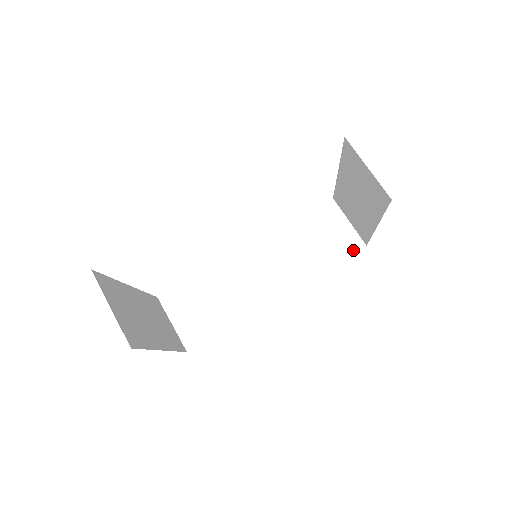
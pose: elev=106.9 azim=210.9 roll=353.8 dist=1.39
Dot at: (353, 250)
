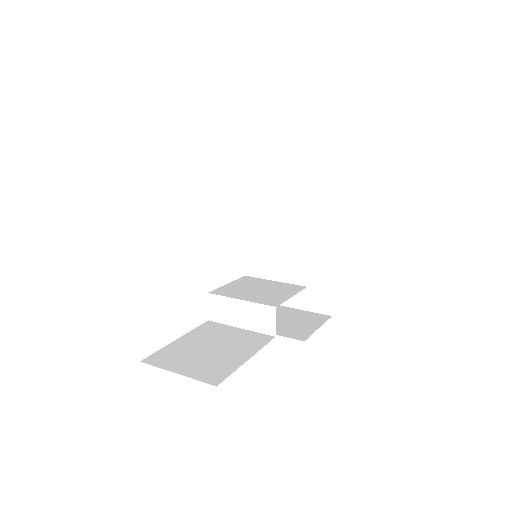
Dot at: (324, 320)
